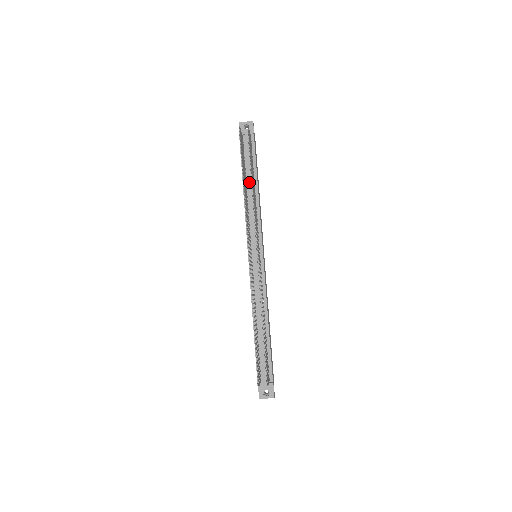
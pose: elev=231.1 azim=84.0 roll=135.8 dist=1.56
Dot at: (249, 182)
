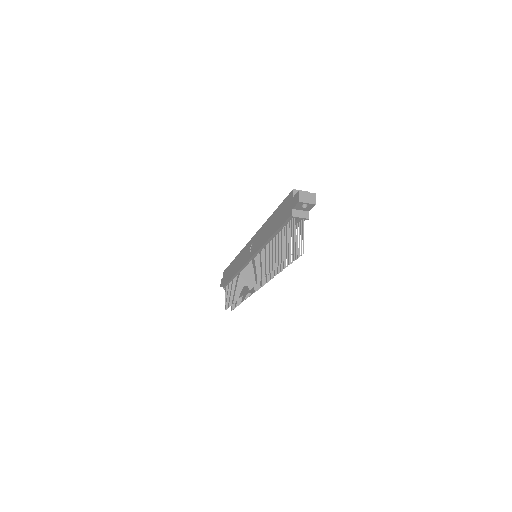
Dot at: occluded
